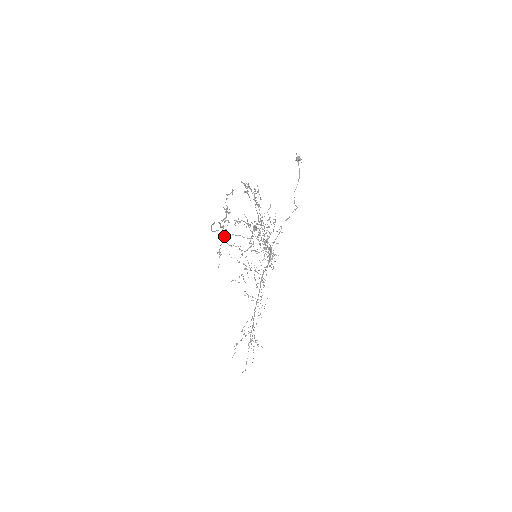
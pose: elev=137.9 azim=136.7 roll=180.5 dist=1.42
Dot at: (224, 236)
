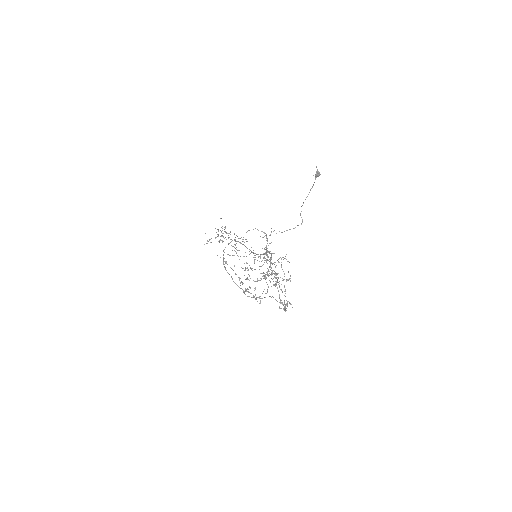
Dot at: (244, 293)
